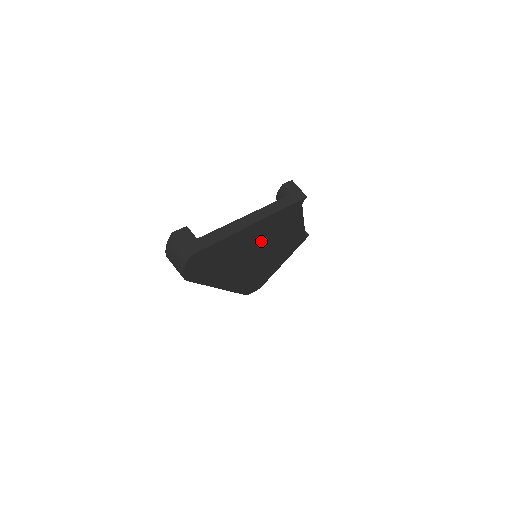
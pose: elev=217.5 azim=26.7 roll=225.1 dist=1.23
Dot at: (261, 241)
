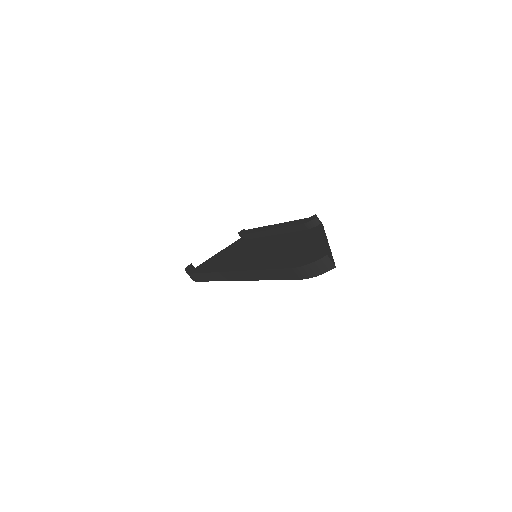
Dot at: occluded
